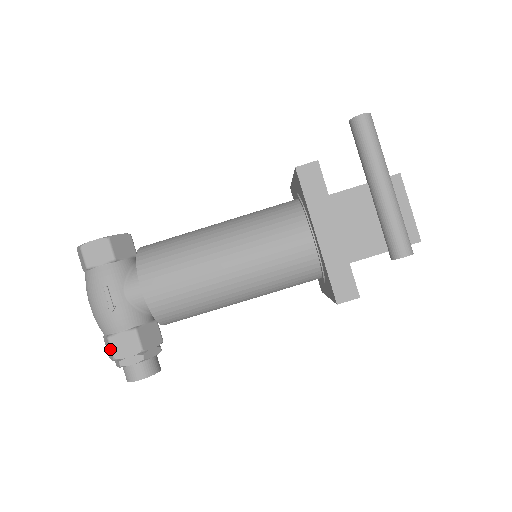
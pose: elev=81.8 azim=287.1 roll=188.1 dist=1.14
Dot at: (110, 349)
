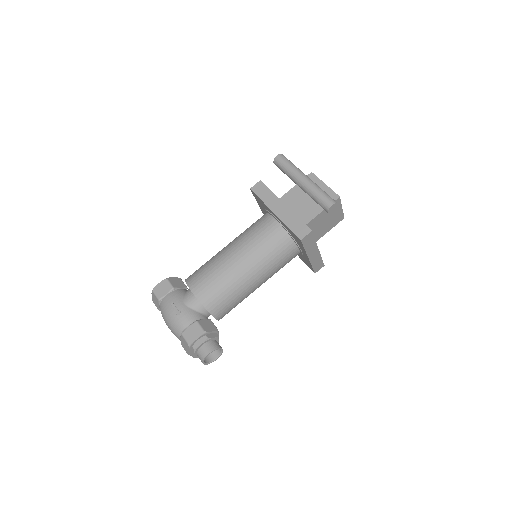
Dot at: (185, 340)
